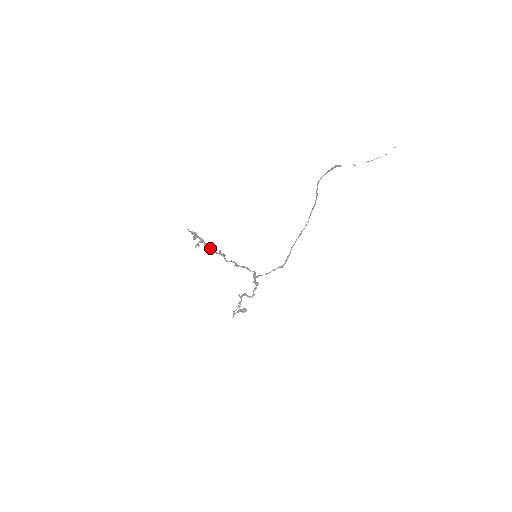
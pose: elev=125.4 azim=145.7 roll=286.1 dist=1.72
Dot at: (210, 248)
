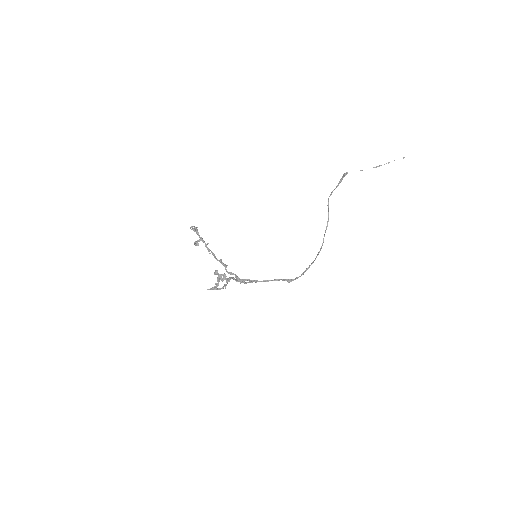
Dot at: (210, 250)
